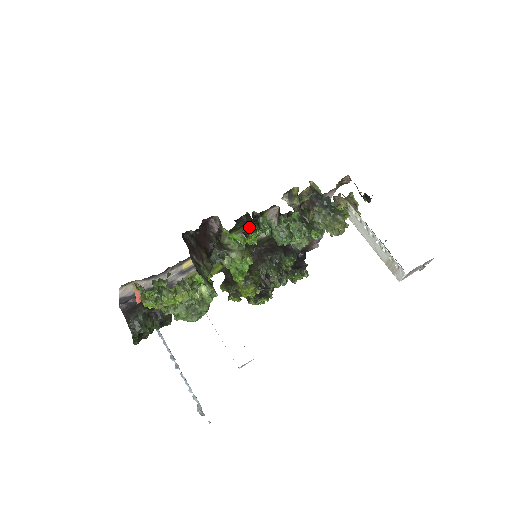
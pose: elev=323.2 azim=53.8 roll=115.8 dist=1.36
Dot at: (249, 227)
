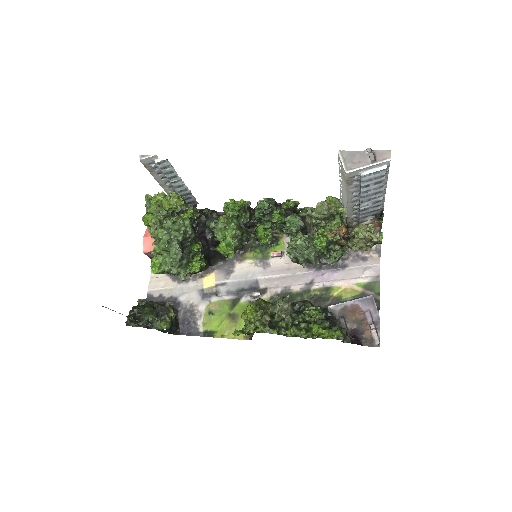
Dot at: (255, 232)
